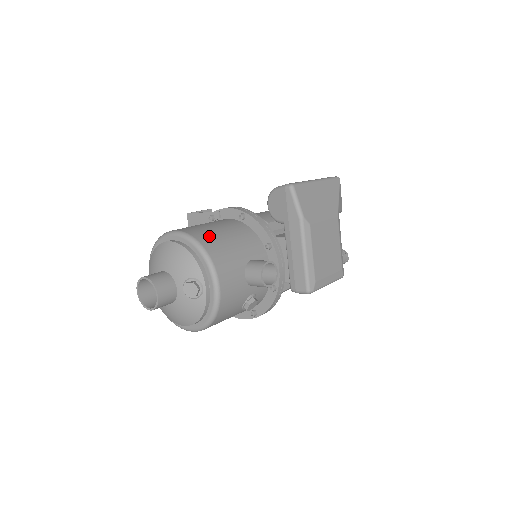
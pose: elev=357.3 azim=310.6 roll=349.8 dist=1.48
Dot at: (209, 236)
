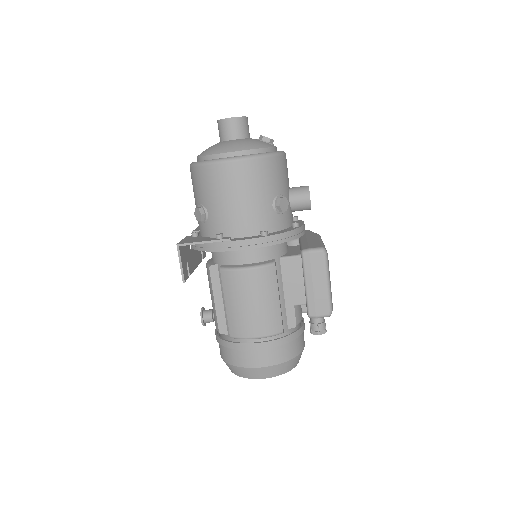
Dot at: occluded
